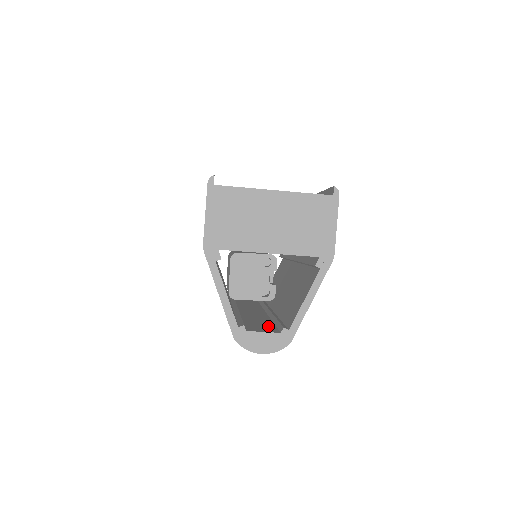
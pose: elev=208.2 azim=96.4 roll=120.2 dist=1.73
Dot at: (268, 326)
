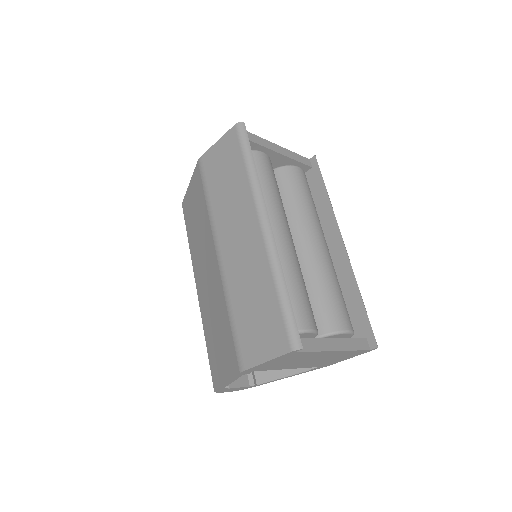
Dot at: occluded
